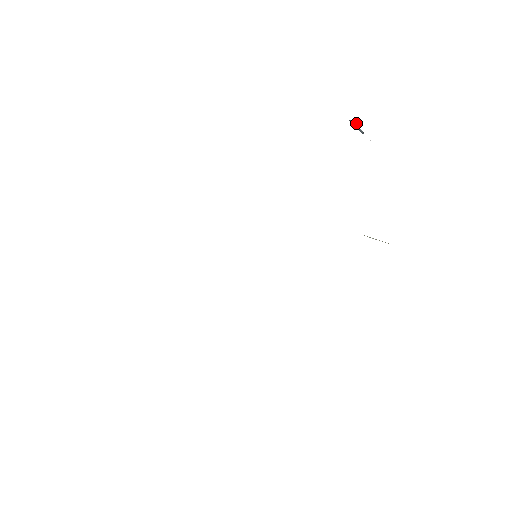
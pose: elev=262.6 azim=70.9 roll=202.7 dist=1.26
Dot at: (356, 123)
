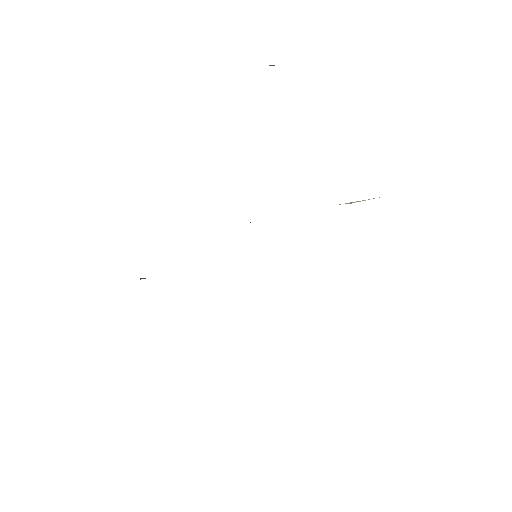
Dot at: occluded
